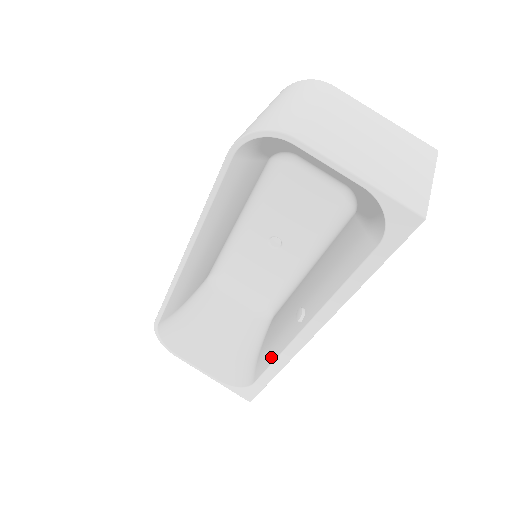
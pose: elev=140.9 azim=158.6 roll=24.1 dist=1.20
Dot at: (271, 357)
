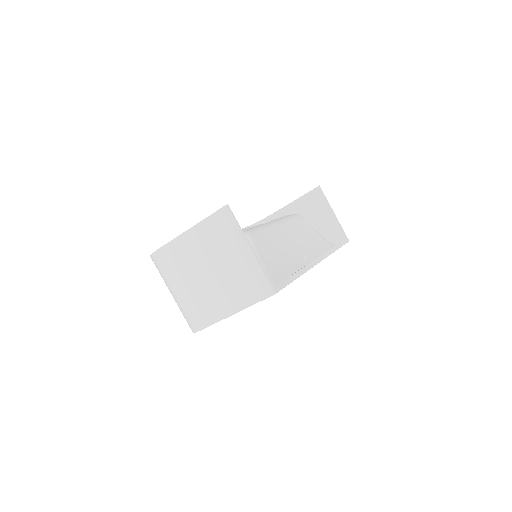
Dot at: (324, 252)
